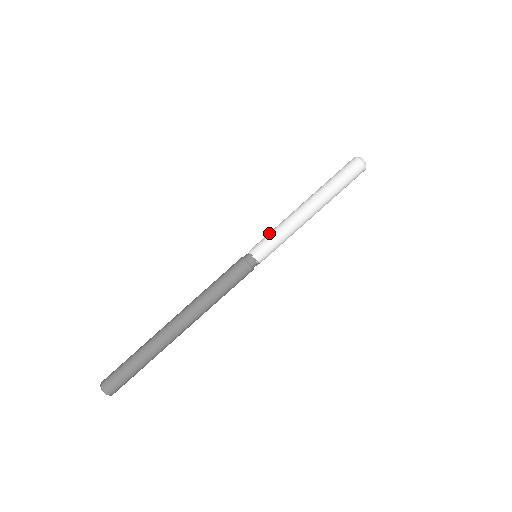
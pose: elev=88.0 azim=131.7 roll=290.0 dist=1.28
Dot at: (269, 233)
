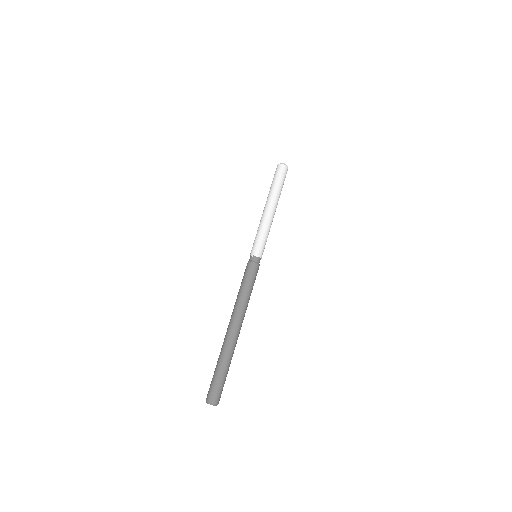
Dot at: (259, 237)
